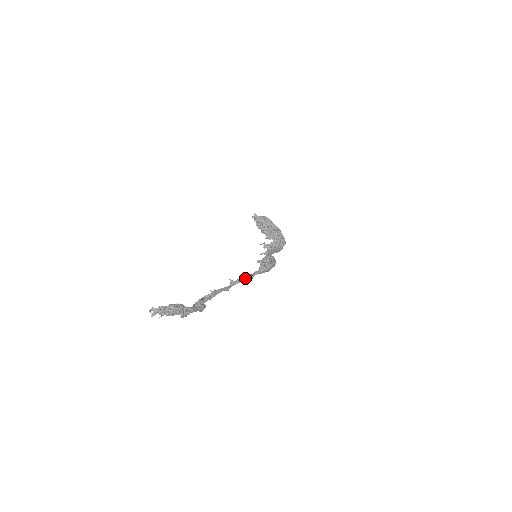
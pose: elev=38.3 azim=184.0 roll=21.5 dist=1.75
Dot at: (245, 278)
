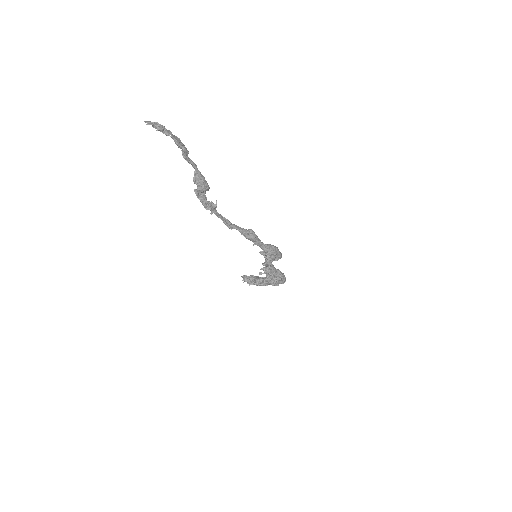
Dot at: (250, 231)
